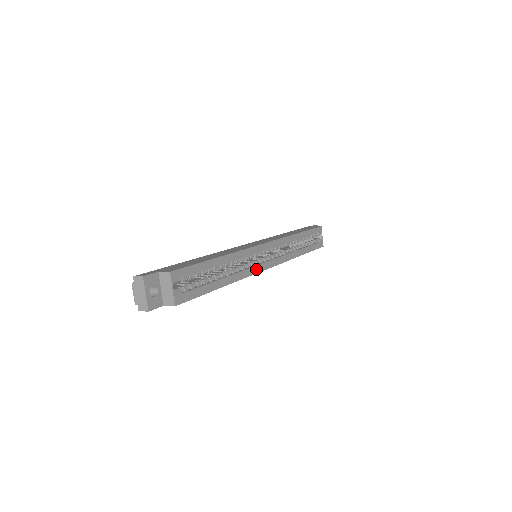
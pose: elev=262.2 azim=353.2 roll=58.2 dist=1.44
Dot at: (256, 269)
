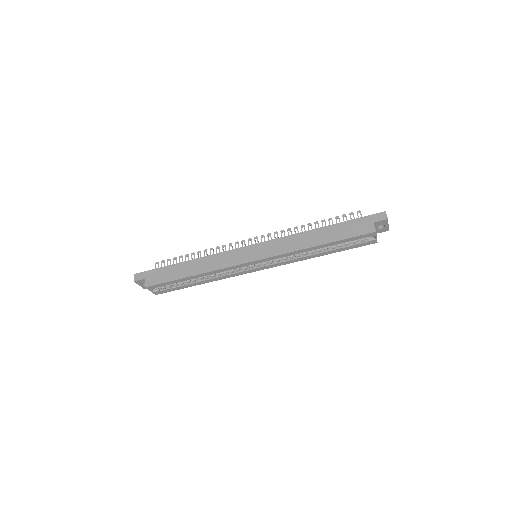
Dot at: (241, 273)
